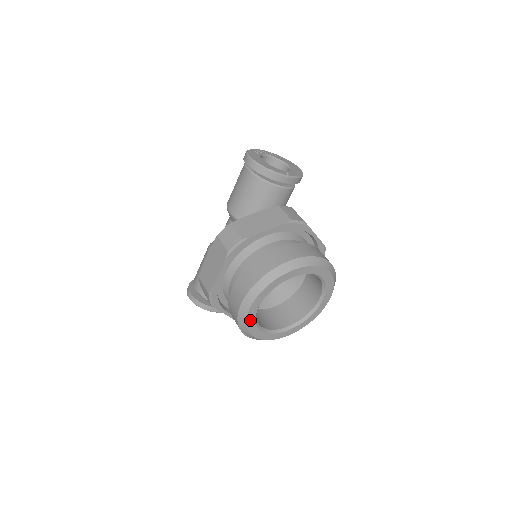
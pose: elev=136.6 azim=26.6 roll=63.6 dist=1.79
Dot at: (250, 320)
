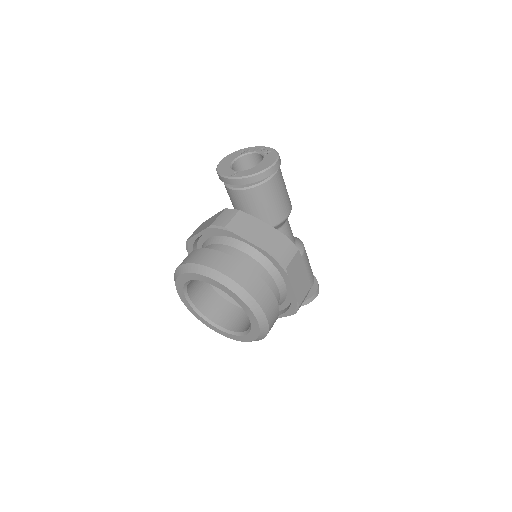
Dot at: (193, 312)
